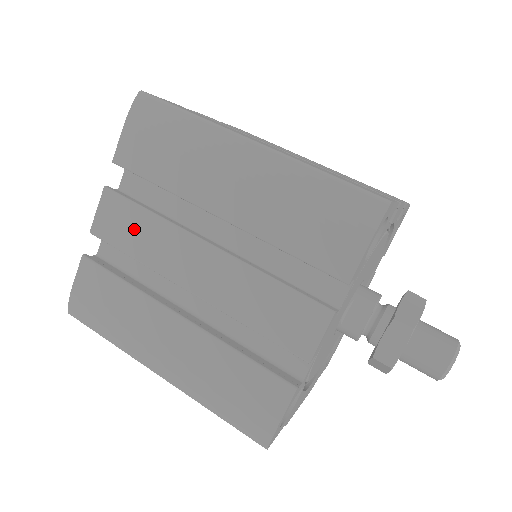
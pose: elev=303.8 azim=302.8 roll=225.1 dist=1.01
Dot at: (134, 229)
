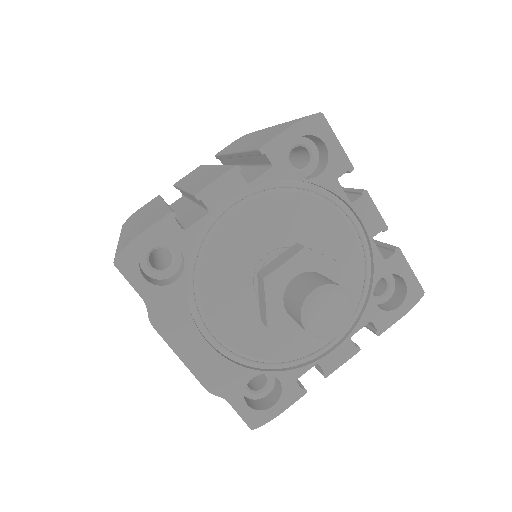
Dot at: (192, 174)
